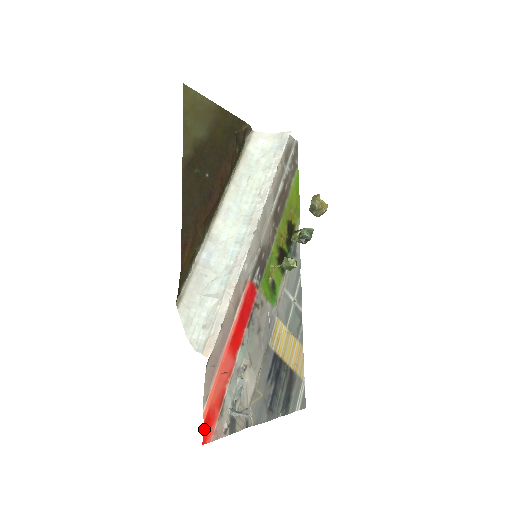
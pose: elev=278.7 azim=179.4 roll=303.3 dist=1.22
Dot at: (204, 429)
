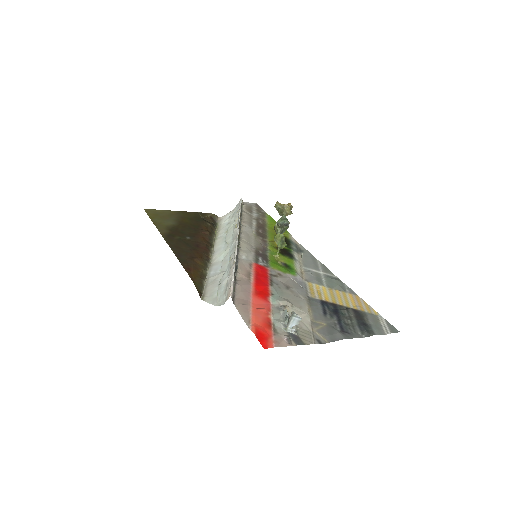
Dot at: (259, 340)
